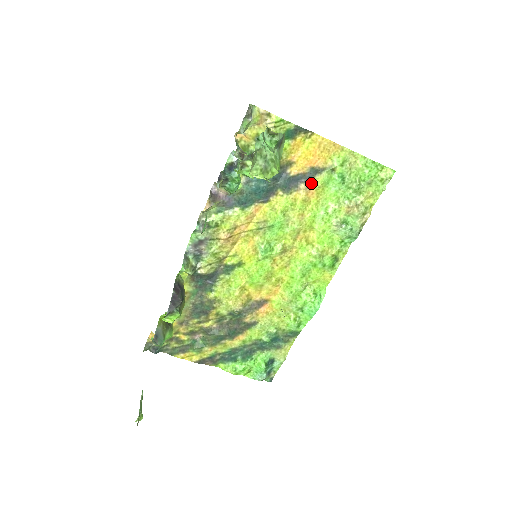
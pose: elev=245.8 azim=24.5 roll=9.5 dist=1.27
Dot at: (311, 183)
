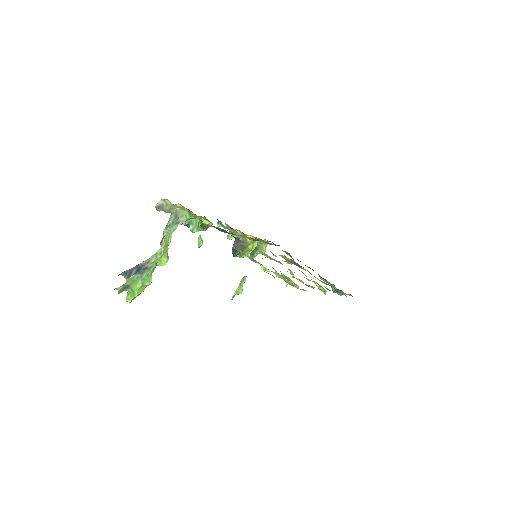
Dot at: occluded
